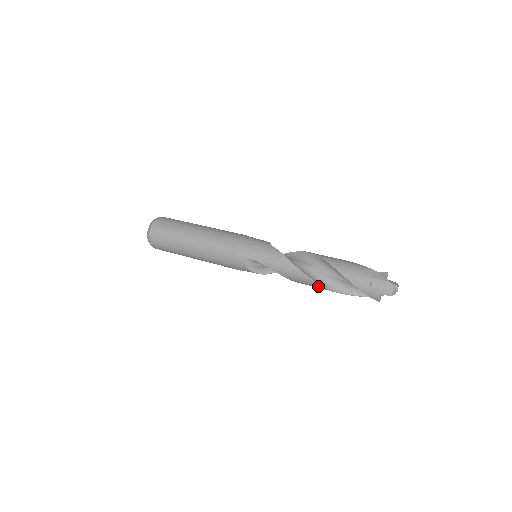
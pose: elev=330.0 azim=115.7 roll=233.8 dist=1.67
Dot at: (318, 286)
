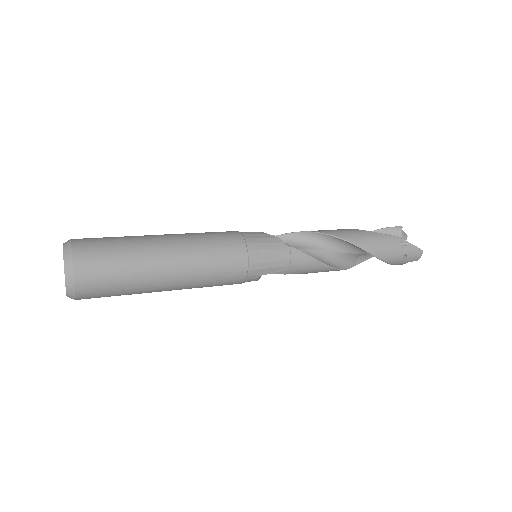
Dot at: occluded
